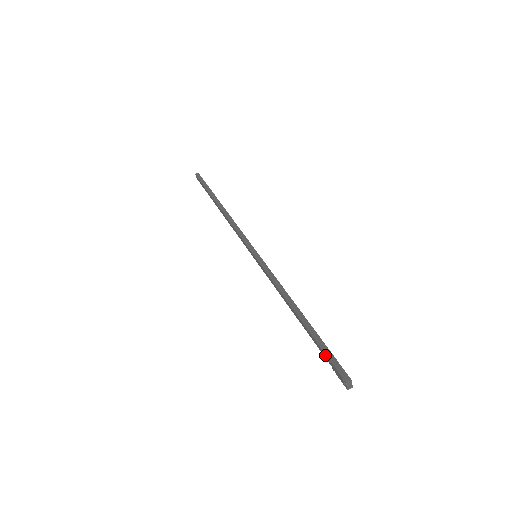
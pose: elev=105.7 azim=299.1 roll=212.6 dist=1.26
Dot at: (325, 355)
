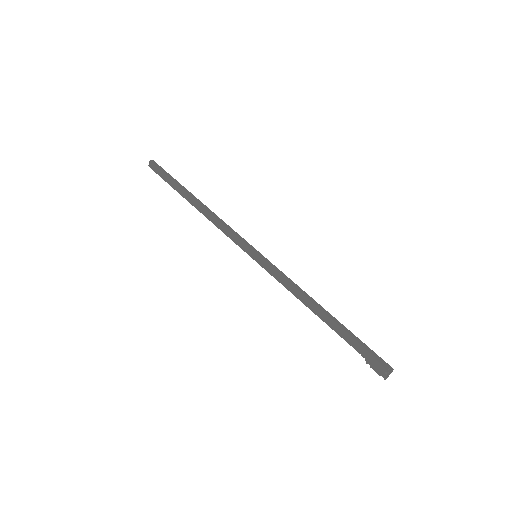
Dot at: (363, 349)
